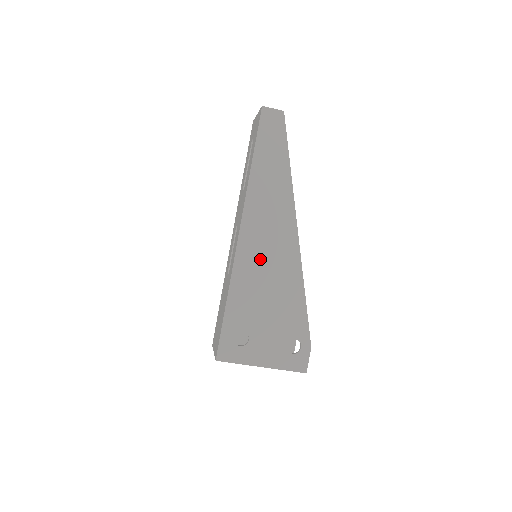
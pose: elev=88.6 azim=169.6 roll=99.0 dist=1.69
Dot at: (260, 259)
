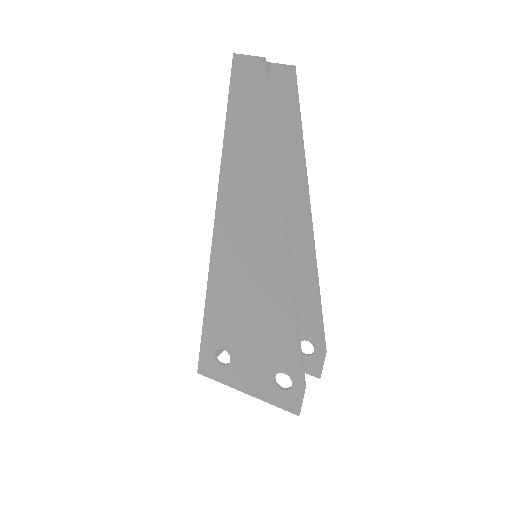
Dot at: (239, 269)
